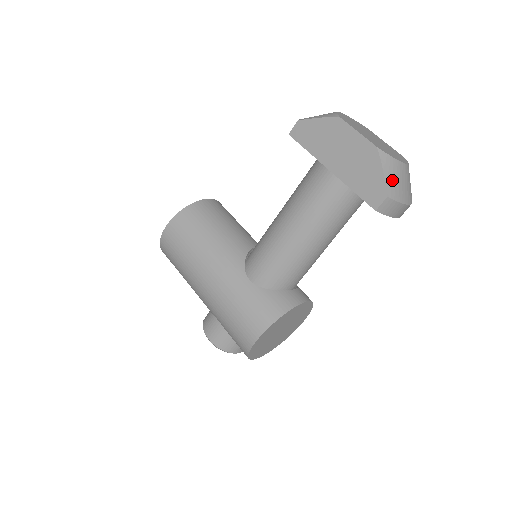
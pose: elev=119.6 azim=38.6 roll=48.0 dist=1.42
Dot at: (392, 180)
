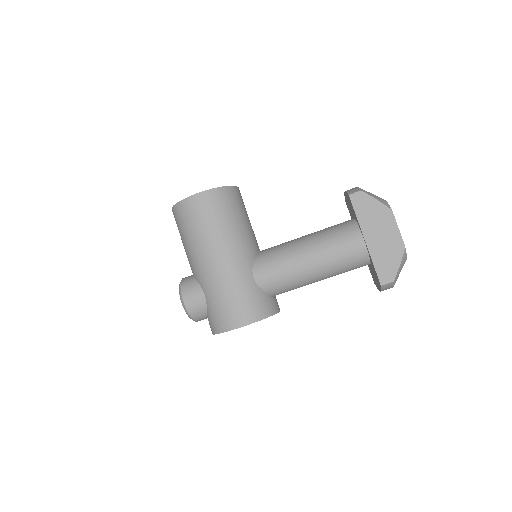
Dot at: (400, 271)
